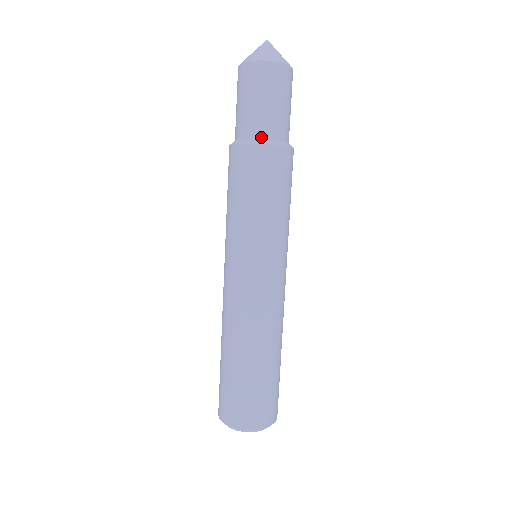
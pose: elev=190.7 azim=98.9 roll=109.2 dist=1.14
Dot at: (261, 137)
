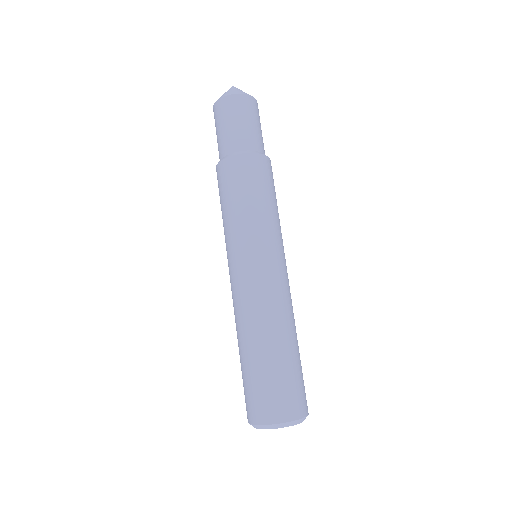
Dot at: (249, 149)
